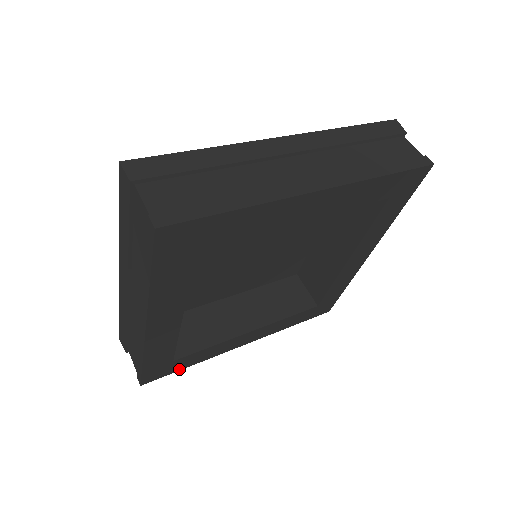
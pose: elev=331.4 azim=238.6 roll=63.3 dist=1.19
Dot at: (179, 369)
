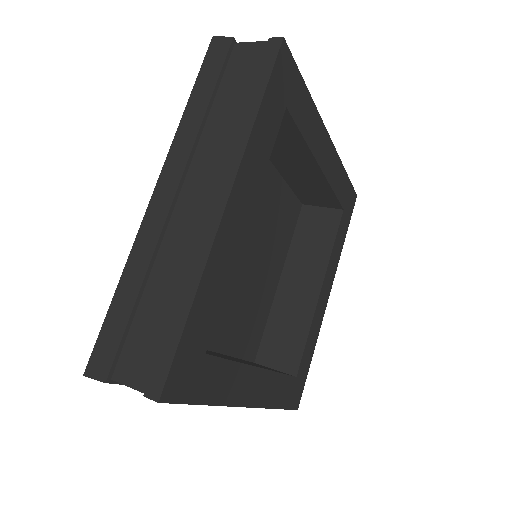
Dot at: (307, 370)
